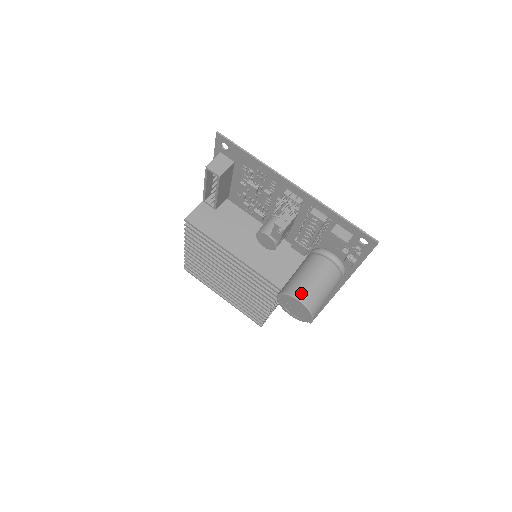
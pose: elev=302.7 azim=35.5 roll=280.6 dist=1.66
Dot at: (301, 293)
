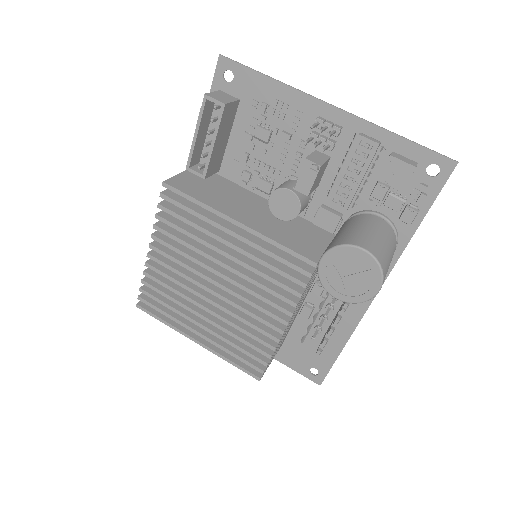
Dot at: (362, 242)
